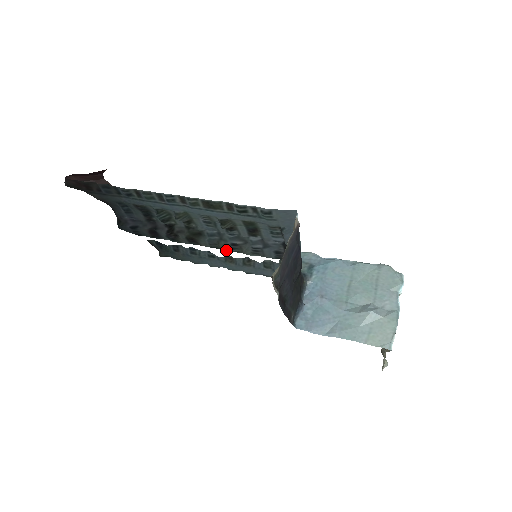
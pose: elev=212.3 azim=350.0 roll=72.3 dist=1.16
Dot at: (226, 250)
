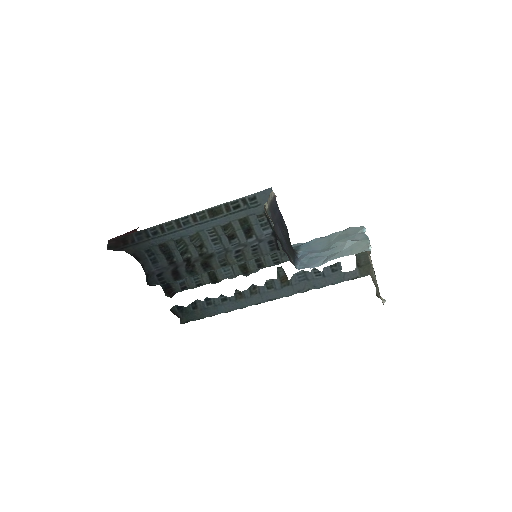
Dot at: (233, 263)
